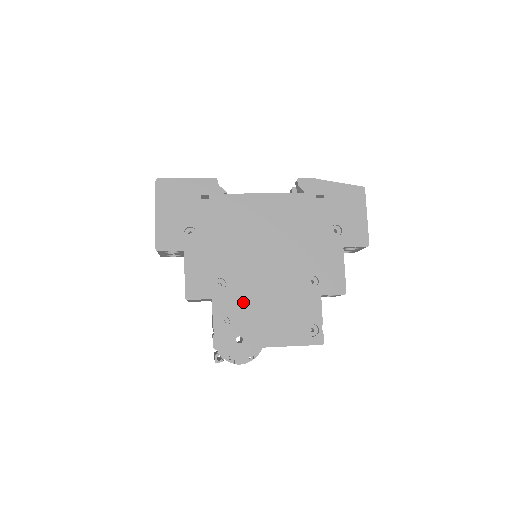
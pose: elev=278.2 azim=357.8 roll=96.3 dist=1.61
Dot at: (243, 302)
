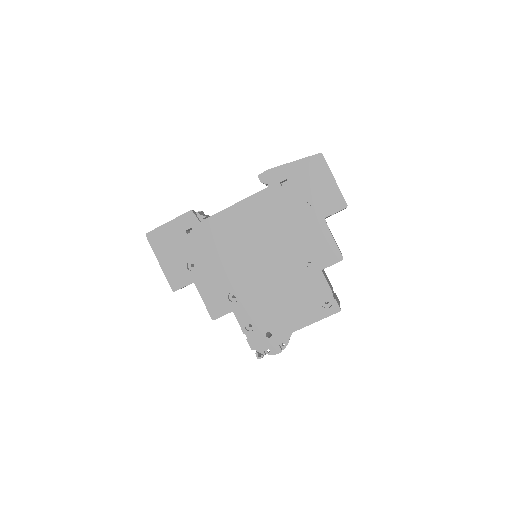
Dot at: (258, 304)
